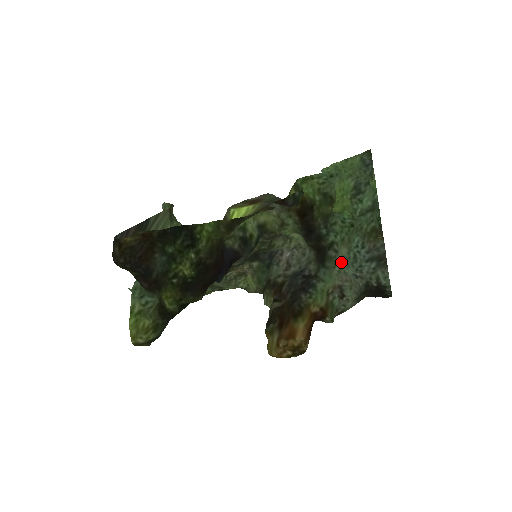
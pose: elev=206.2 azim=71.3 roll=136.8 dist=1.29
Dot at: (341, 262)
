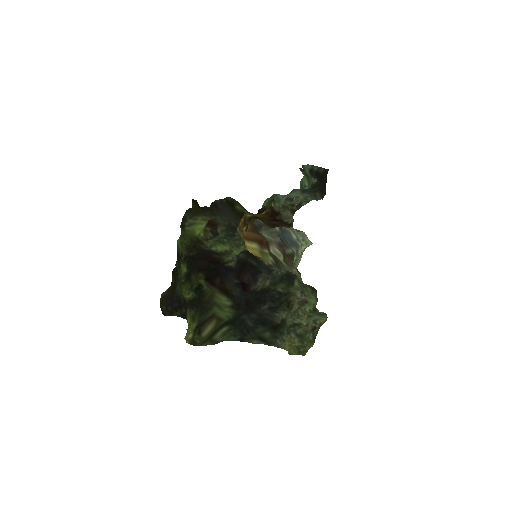
Dot at: occluded
